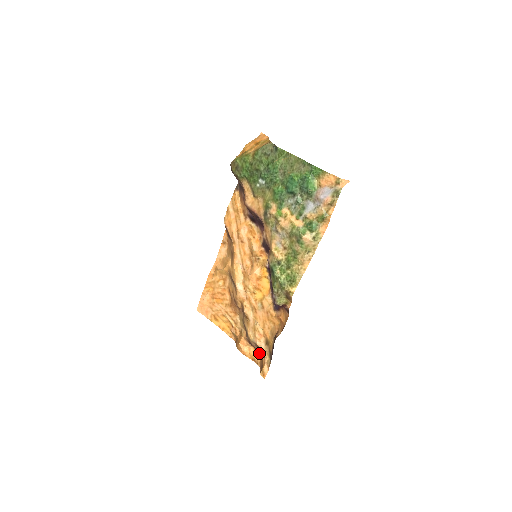
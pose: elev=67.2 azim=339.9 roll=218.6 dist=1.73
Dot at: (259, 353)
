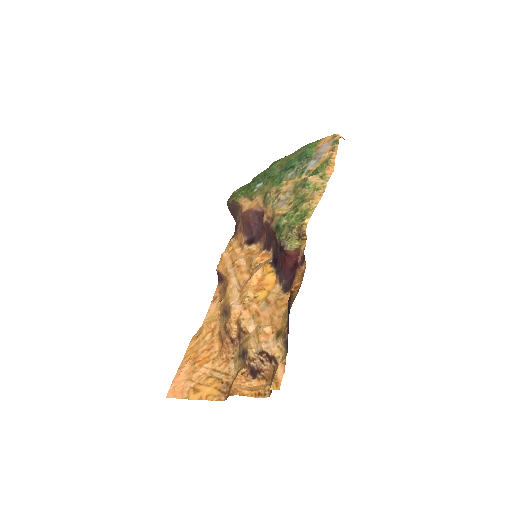
Dot at: (267, 376)
